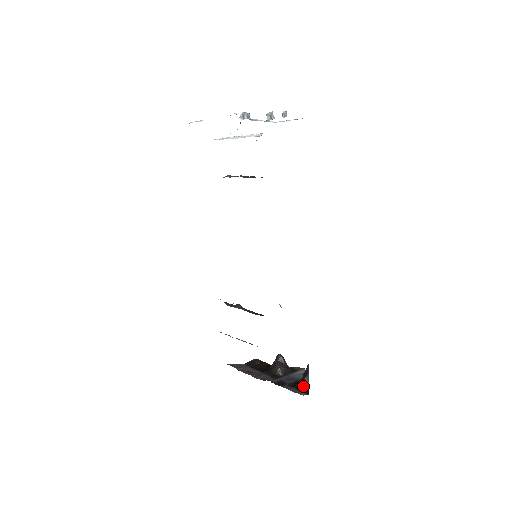
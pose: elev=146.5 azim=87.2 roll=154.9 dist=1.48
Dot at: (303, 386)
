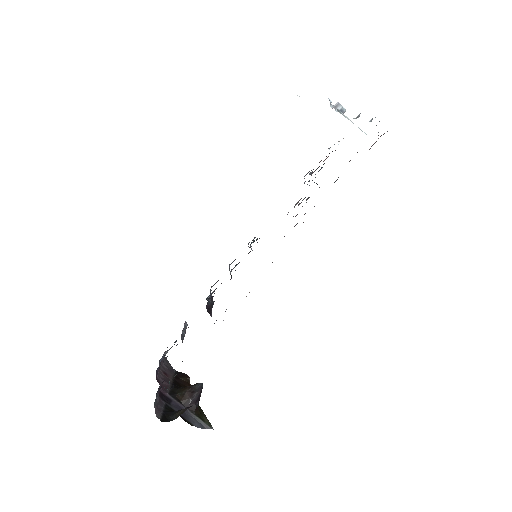
Dot at: (171, 414)
